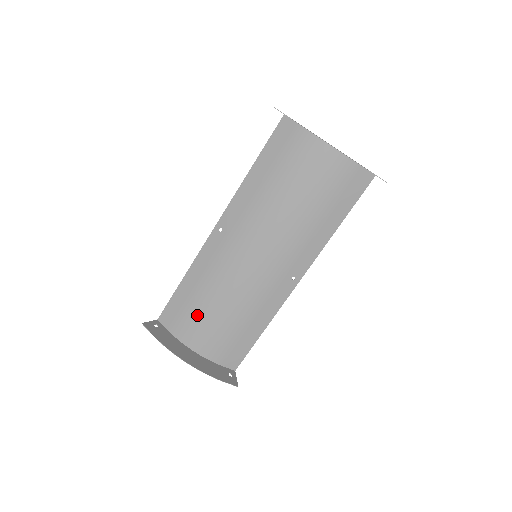
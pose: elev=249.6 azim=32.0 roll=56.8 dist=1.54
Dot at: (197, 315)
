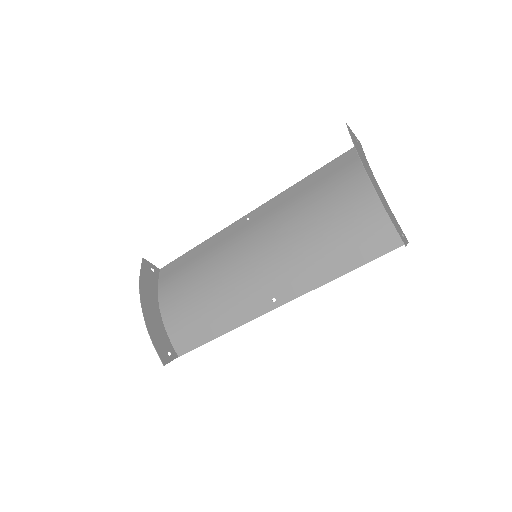
Dot at: (183, 280)
